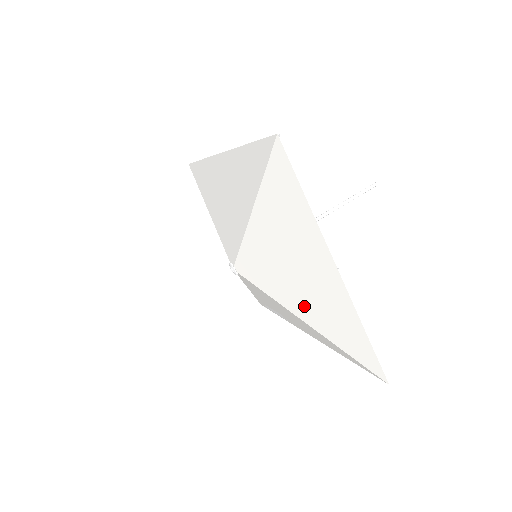
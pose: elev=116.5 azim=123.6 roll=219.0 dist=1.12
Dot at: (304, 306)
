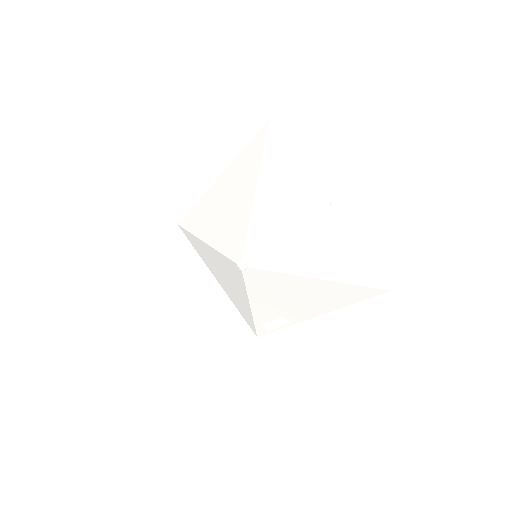
Dot at: (309, 260)
